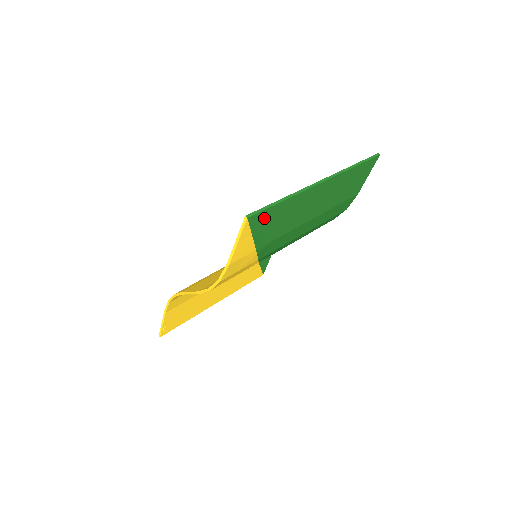
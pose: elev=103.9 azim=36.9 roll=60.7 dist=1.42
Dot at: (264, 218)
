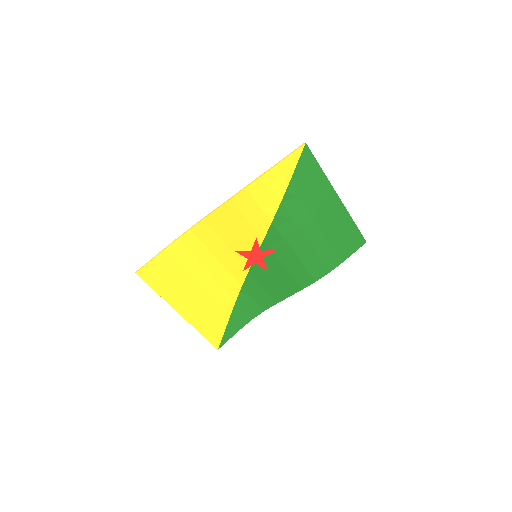
Dot at: (308, 162)
